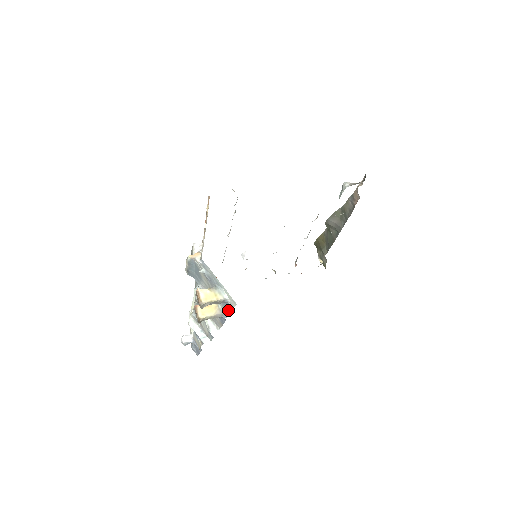
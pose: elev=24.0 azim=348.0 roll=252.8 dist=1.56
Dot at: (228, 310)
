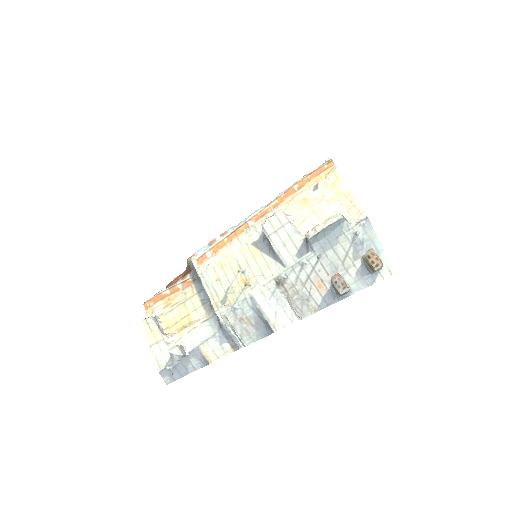
Dot at: (366, 284)
